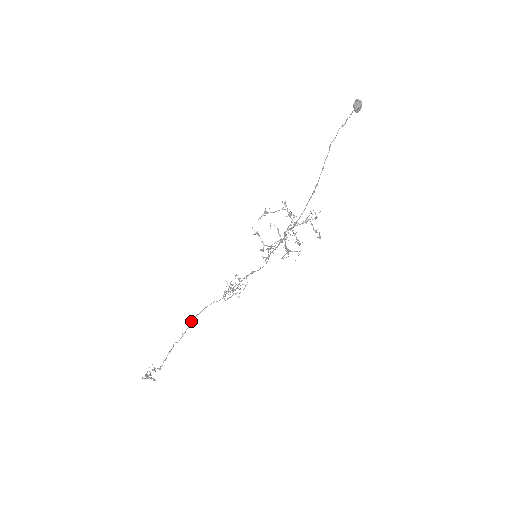
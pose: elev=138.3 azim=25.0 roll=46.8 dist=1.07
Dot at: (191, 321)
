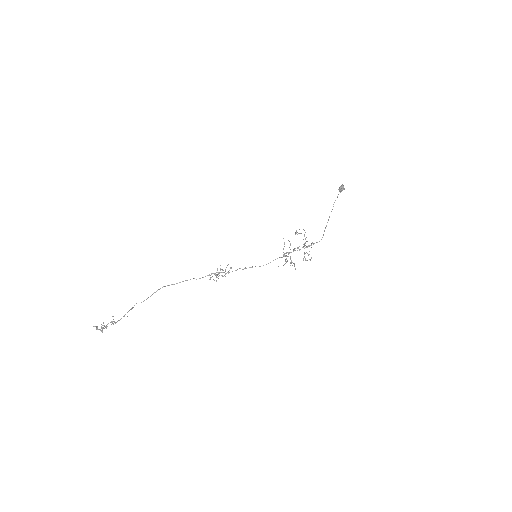
Dot at: (160, 288)
